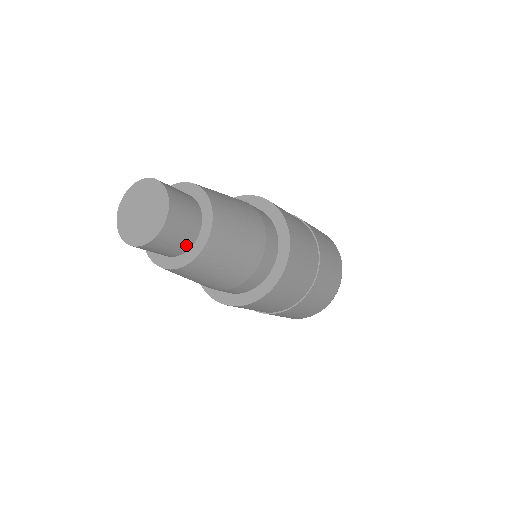
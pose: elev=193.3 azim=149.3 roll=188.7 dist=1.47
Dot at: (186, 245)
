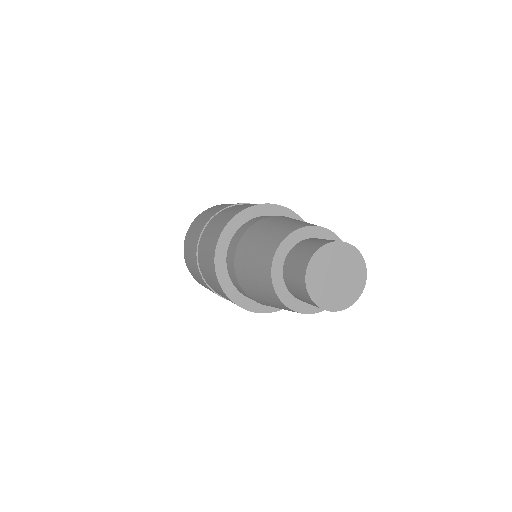
Dot at: occluded
